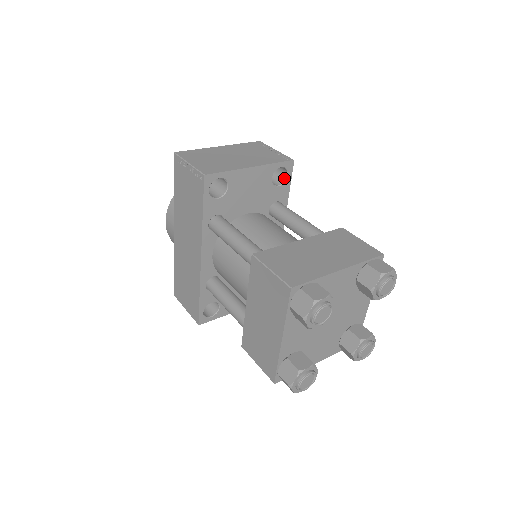
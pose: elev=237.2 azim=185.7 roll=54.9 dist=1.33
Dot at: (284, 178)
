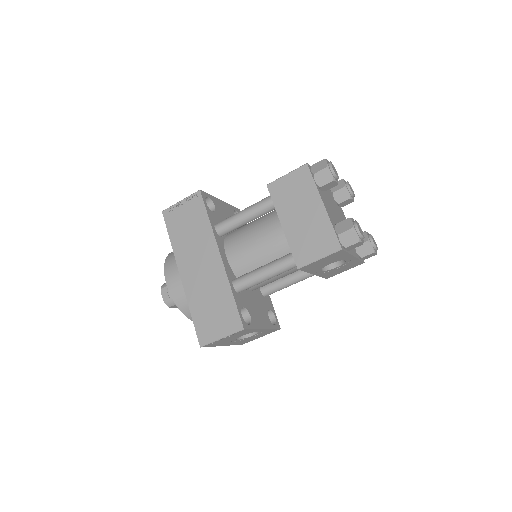
Dot at: occluded
